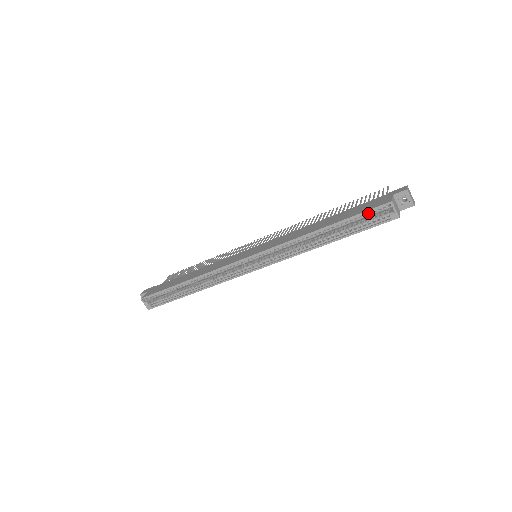
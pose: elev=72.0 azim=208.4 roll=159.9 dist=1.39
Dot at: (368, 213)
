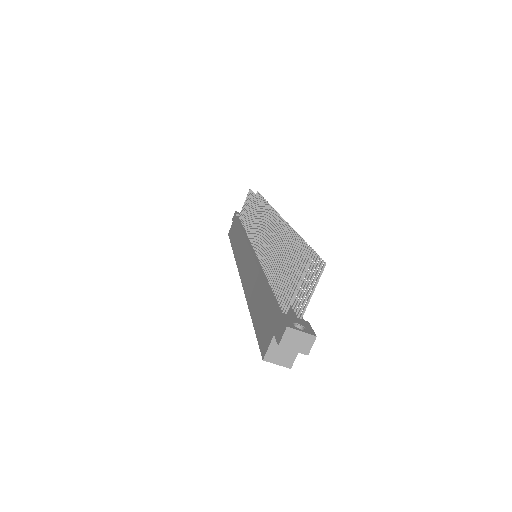
Dot at: occluded
